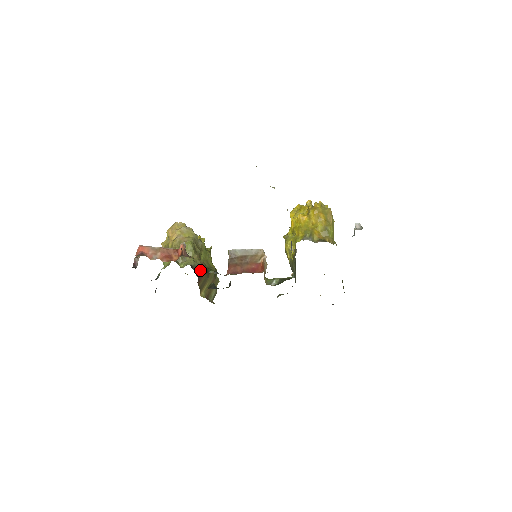
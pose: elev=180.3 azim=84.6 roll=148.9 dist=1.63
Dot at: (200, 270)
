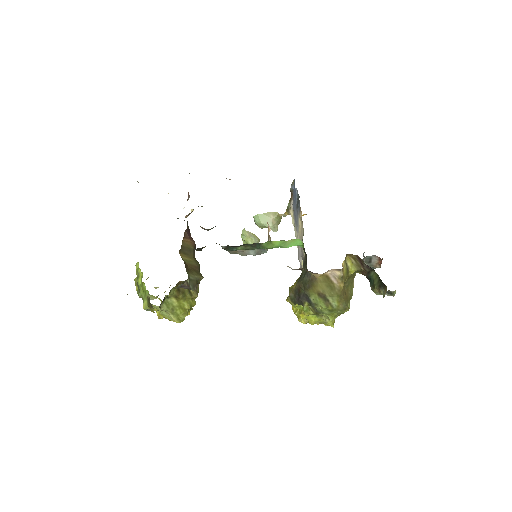
Dot at: (190, 234)
